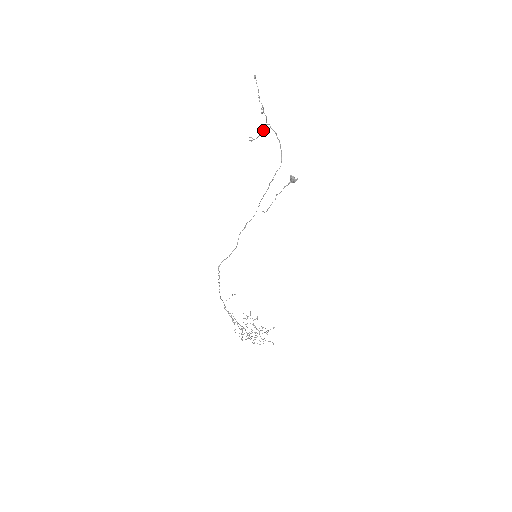
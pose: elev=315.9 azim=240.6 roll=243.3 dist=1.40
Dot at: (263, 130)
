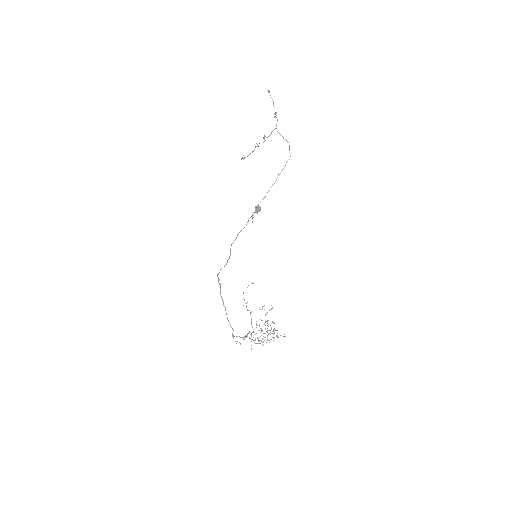
Dot at: (268, 136)
